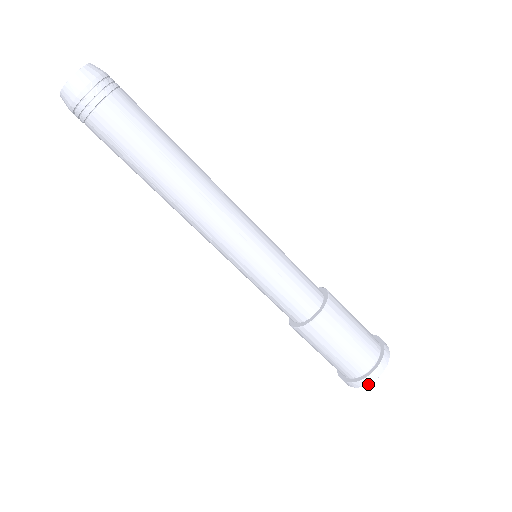
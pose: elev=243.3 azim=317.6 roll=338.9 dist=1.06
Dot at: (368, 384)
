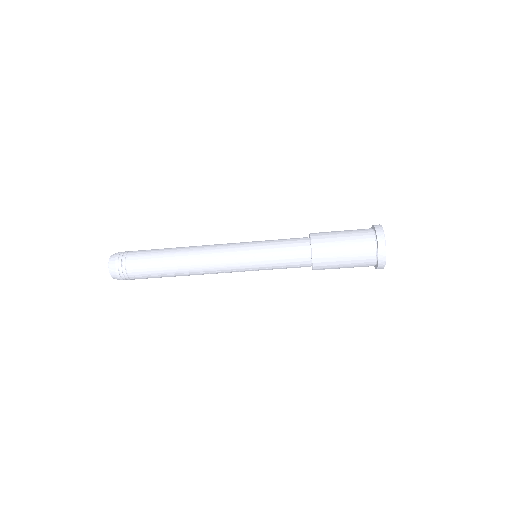
Dot at: (385, 260)
